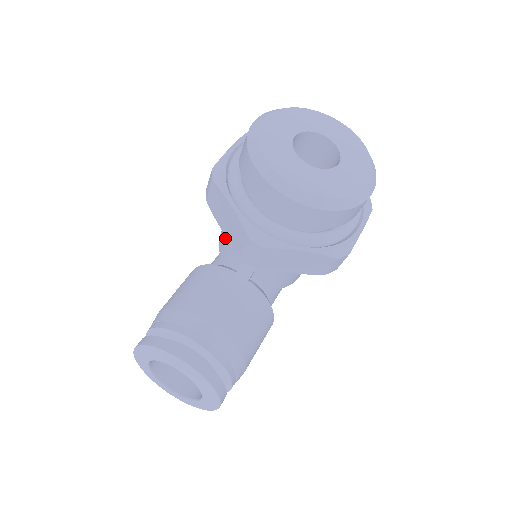
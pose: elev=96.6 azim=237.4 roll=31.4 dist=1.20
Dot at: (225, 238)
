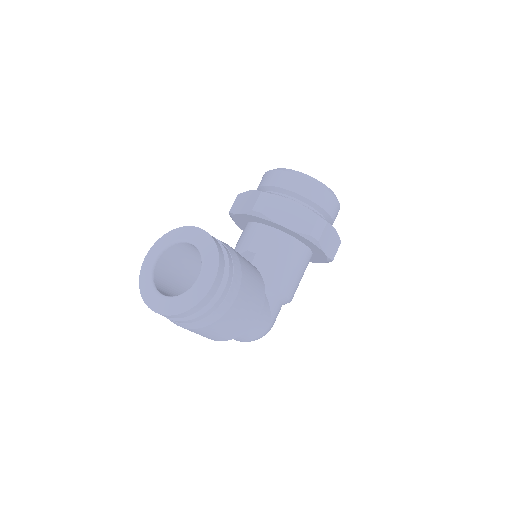
Dot at: occluded
